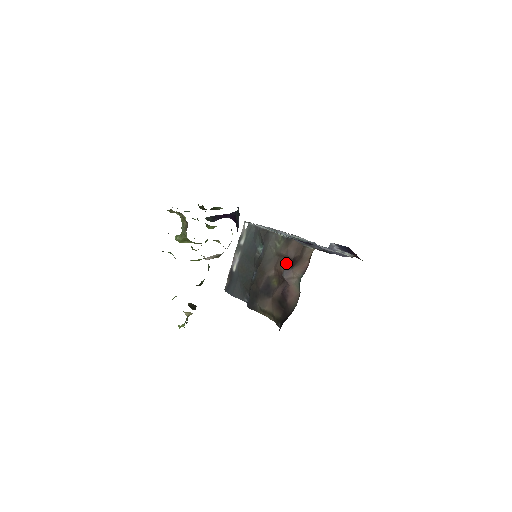
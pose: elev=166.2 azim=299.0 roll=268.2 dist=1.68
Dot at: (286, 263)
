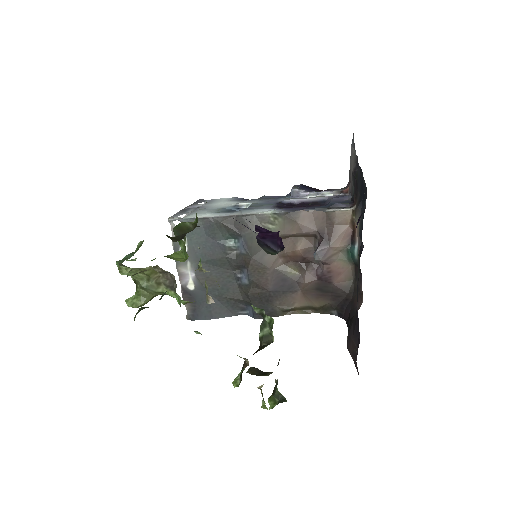
Dot at: (302, 242)
